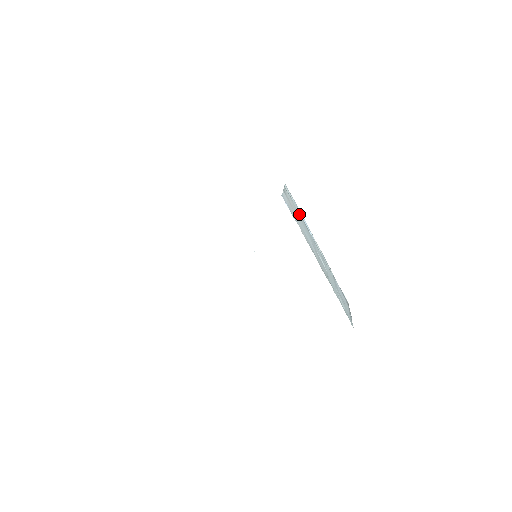
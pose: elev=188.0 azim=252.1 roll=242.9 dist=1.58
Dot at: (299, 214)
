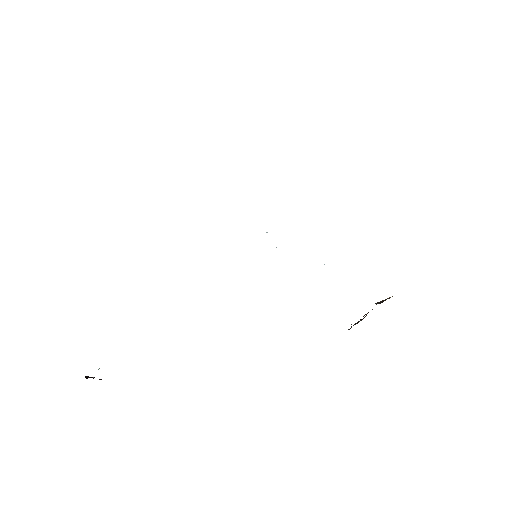
Dot at: occluded
